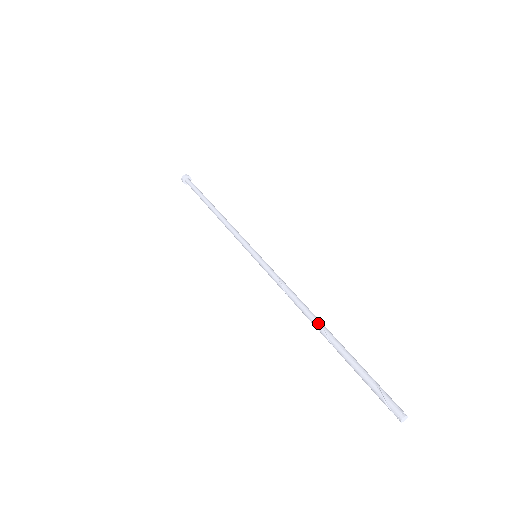
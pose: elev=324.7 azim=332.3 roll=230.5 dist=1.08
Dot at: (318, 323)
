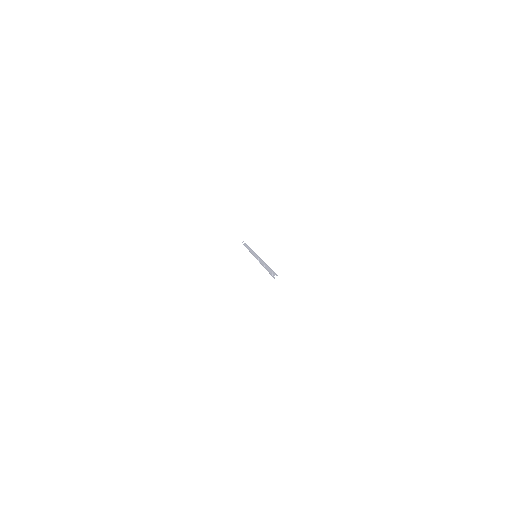
Dot at: (264, 264)
